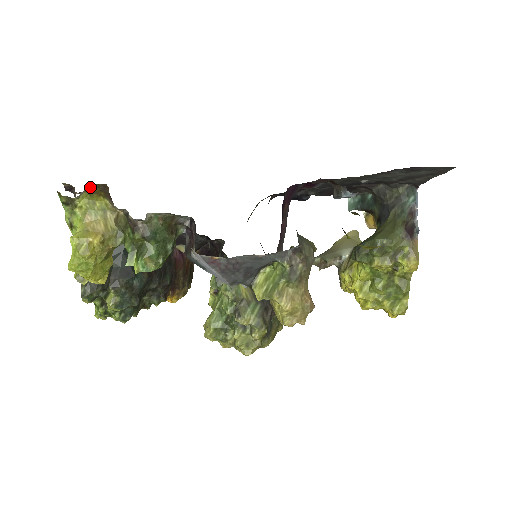
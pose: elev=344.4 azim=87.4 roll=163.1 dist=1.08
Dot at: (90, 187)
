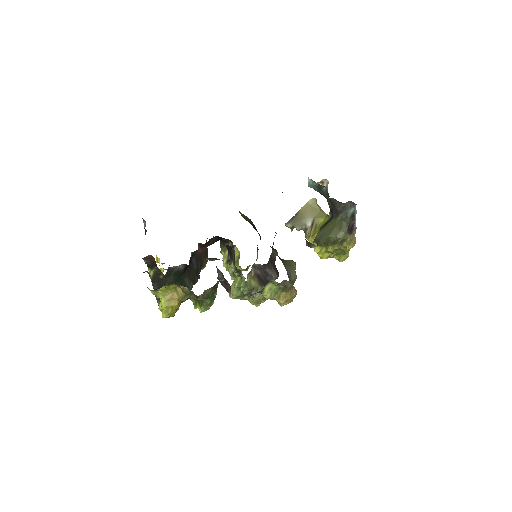
Dot at: occluded
